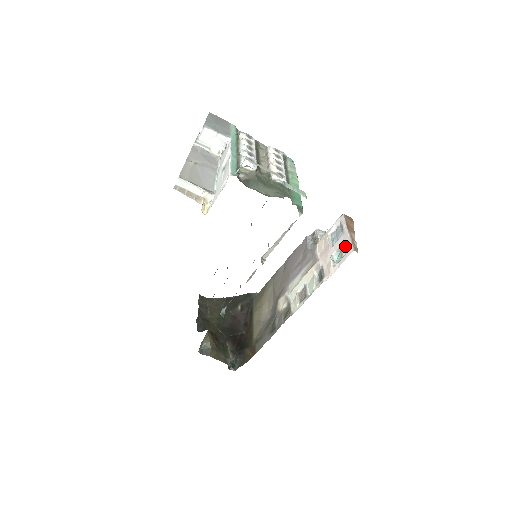
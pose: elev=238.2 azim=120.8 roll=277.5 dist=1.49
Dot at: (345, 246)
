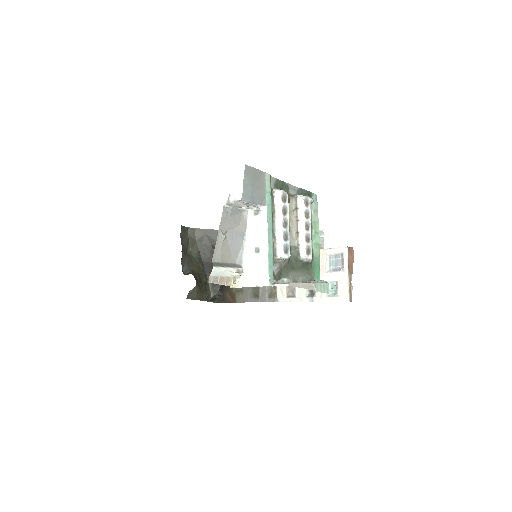
Dot at: (342, 287)
